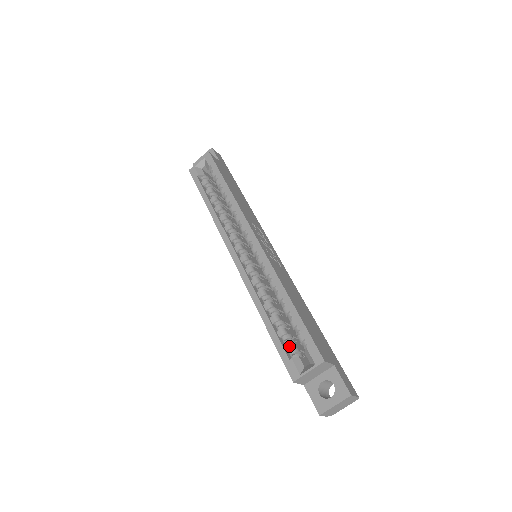
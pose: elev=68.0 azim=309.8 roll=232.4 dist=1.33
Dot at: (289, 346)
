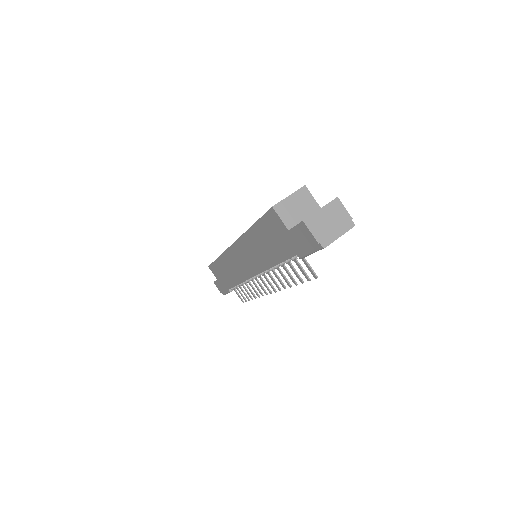
Dot at: occluded
